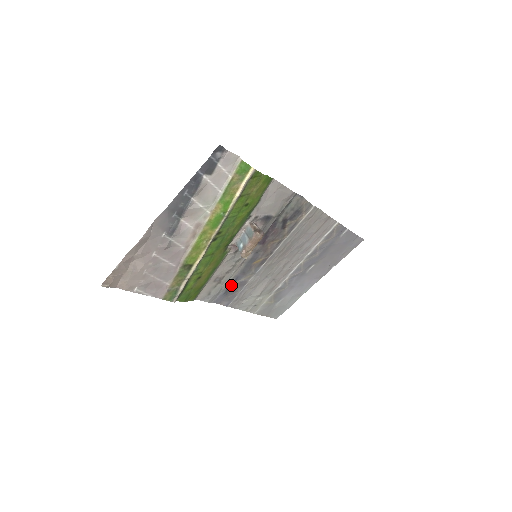
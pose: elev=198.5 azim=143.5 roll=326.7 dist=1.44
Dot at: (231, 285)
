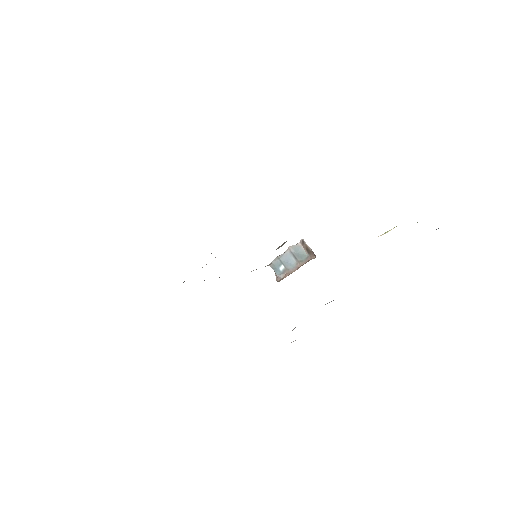
Dot at: occluded
